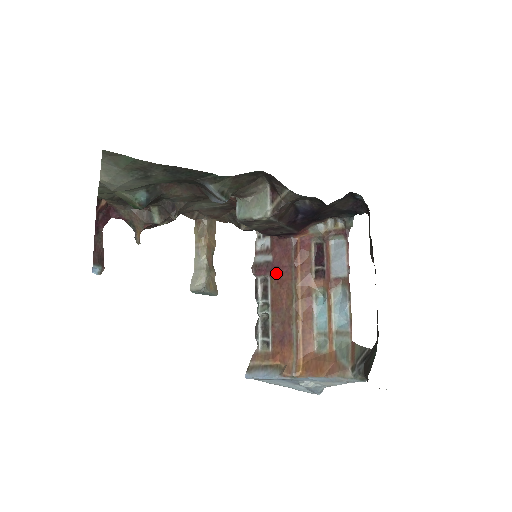
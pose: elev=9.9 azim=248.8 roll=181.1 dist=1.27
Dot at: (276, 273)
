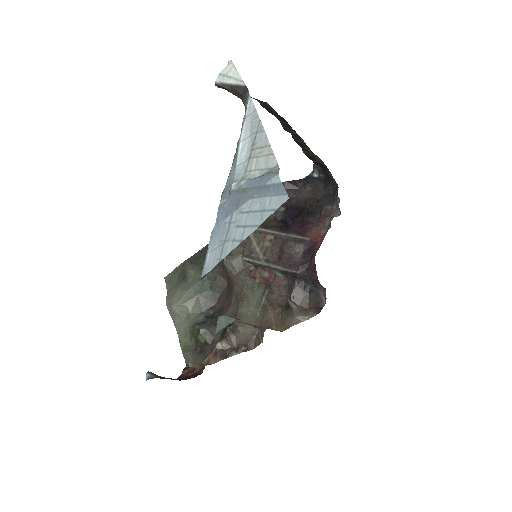
Dot at: occluded
